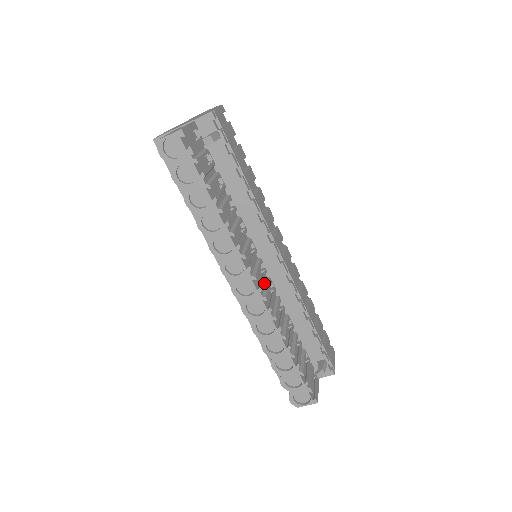
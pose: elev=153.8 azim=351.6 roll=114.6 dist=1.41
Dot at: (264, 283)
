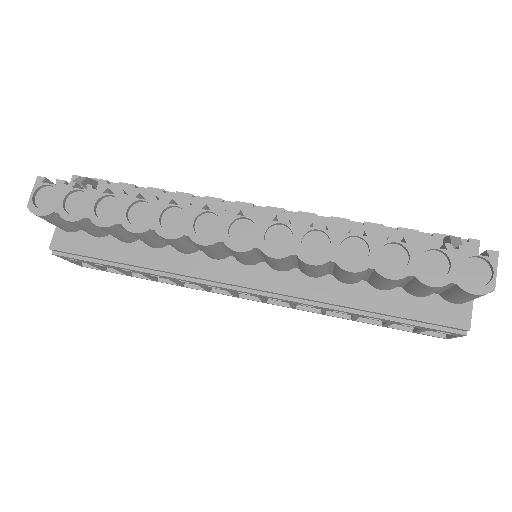
Dot at: occluded
